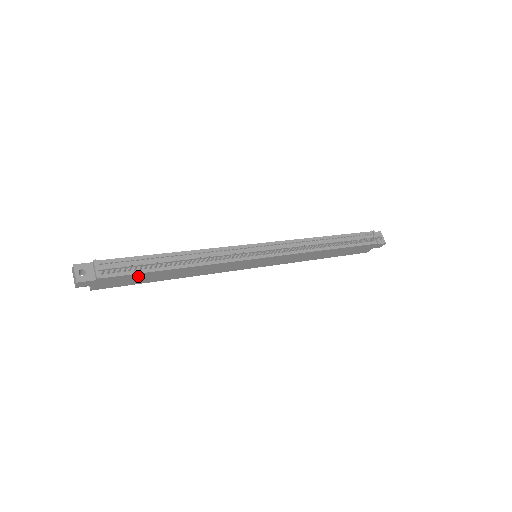
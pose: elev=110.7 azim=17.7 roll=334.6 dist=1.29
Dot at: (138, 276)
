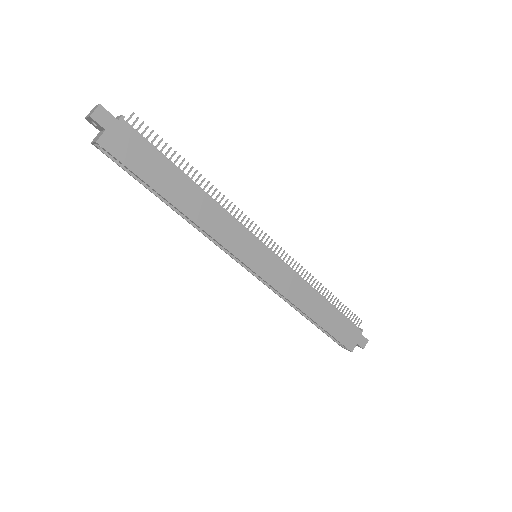
Dot at: (154, 159)
